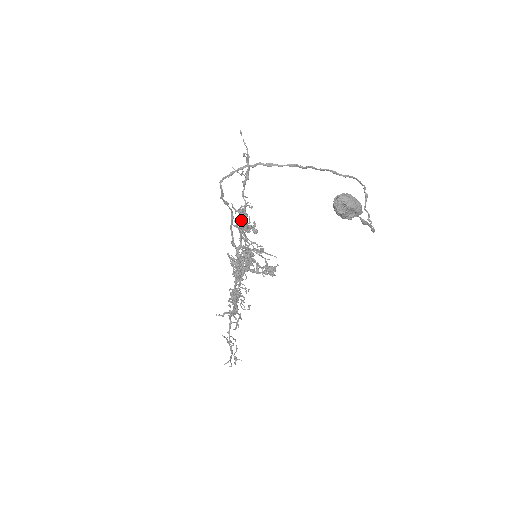
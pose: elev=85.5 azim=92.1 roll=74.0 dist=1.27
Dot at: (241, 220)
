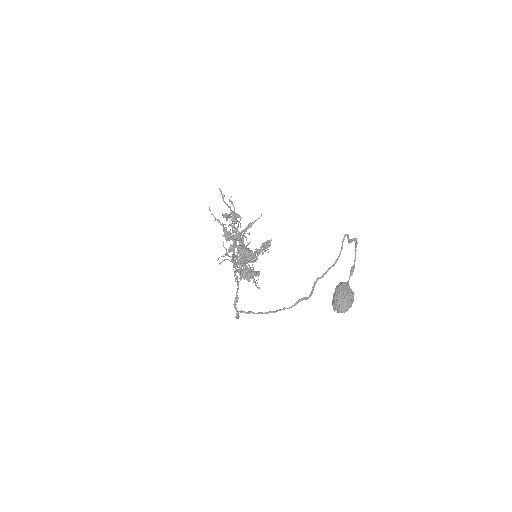
Dot at: (242, 272)
